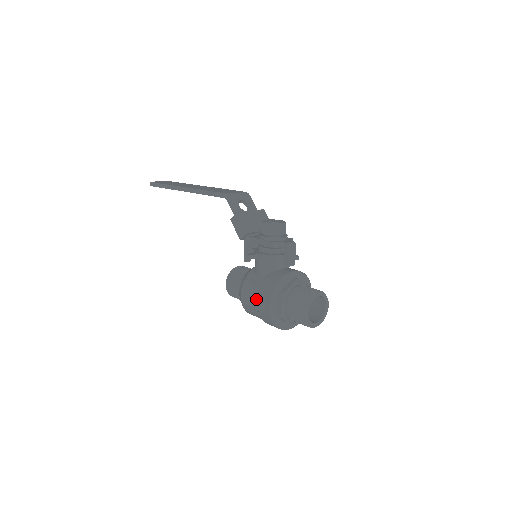
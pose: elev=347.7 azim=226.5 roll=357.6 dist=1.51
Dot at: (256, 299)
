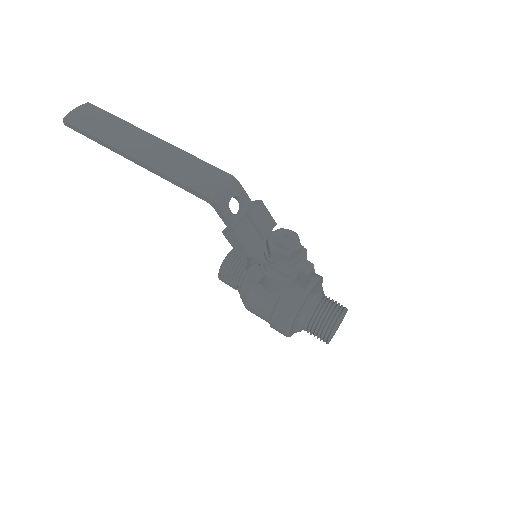
Dot at: (267, 318)
